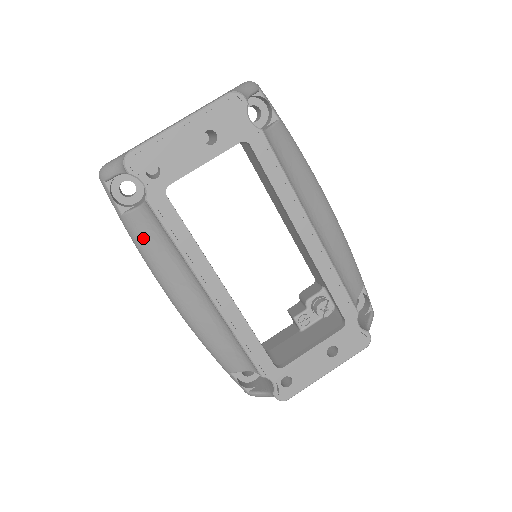
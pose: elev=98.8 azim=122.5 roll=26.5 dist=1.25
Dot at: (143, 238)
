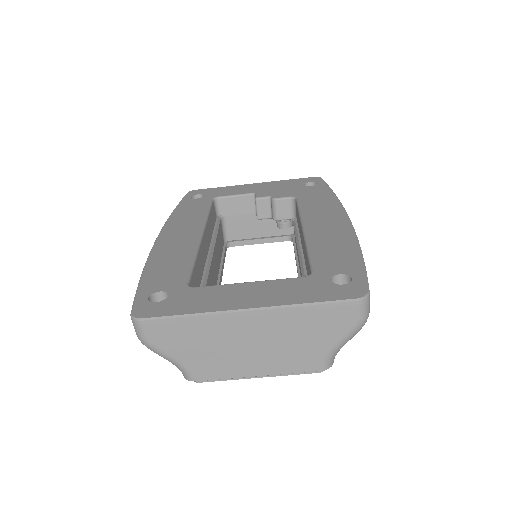
Dot at: occluded
